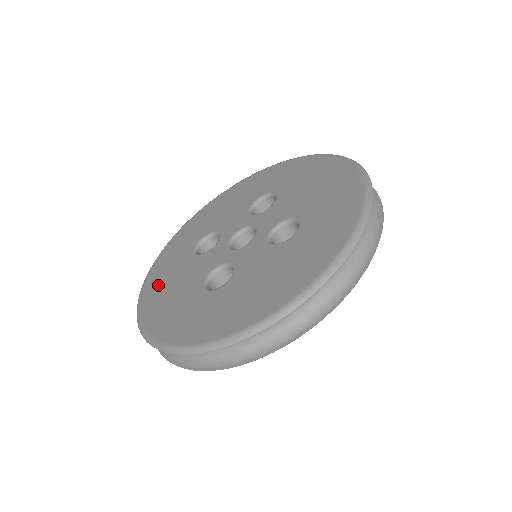
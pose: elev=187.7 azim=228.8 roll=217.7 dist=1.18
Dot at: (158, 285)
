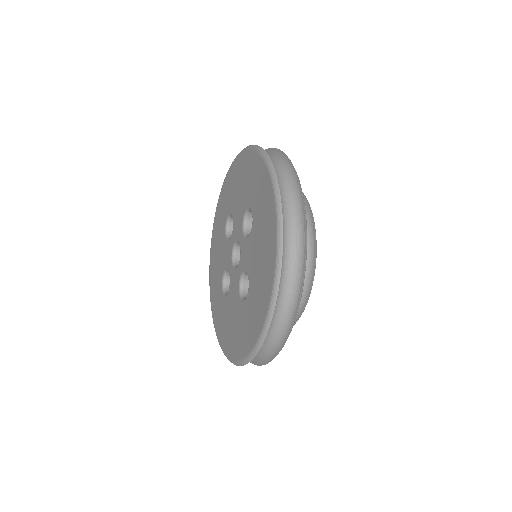
Dot at: (226, 335)
